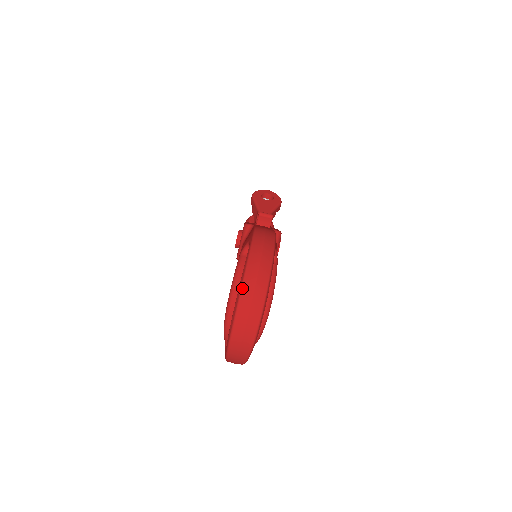
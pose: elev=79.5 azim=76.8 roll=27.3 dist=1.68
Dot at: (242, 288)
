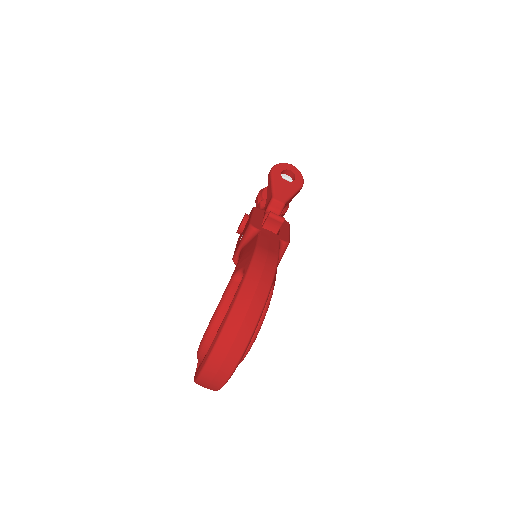
Dot at: (221, 333)
